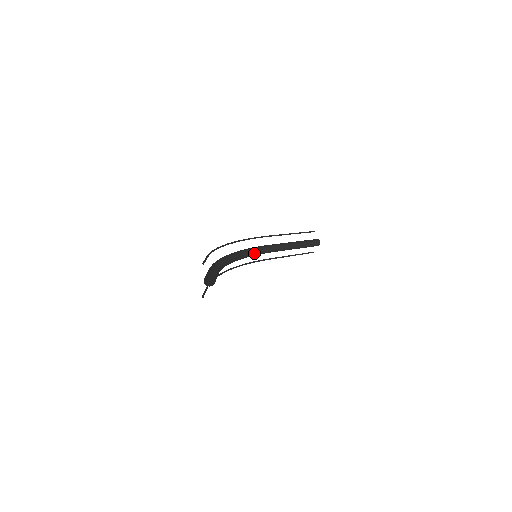
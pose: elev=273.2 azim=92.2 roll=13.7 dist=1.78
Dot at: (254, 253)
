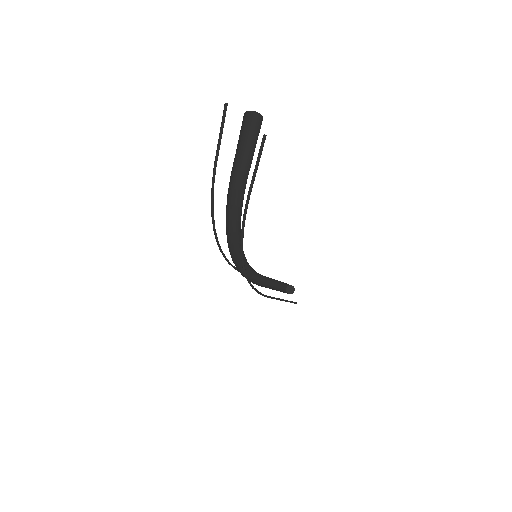
Dot at: occluded
